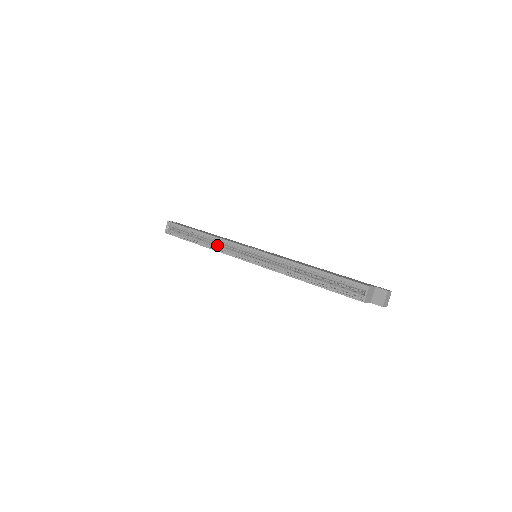
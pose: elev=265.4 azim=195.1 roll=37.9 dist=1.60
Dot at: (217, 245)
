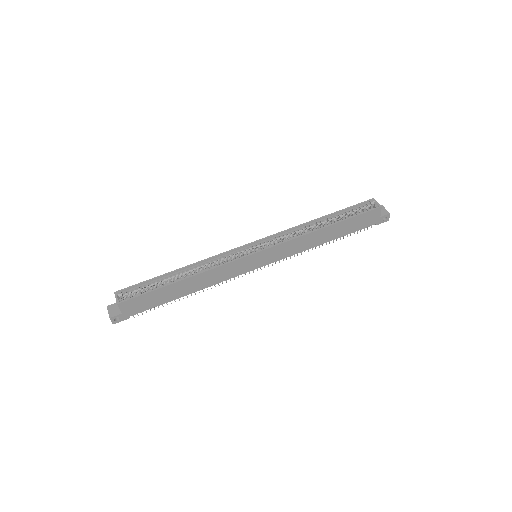
Dot at: (207, 267)
